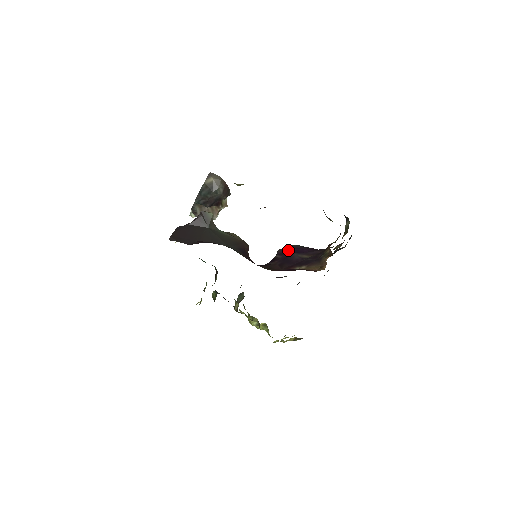
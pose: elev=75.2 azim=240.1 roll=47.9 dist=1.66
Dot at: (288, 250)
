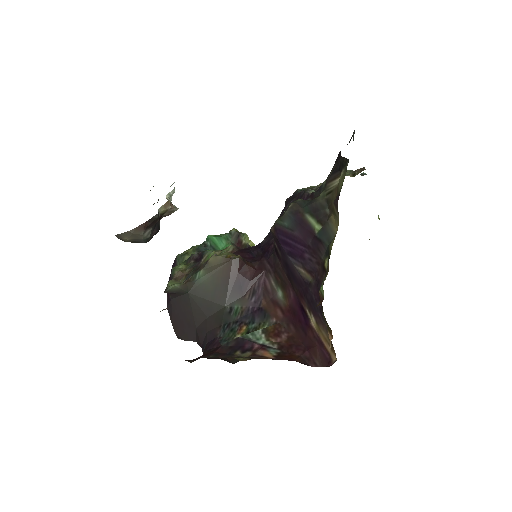
Dot at: (280, 245)
